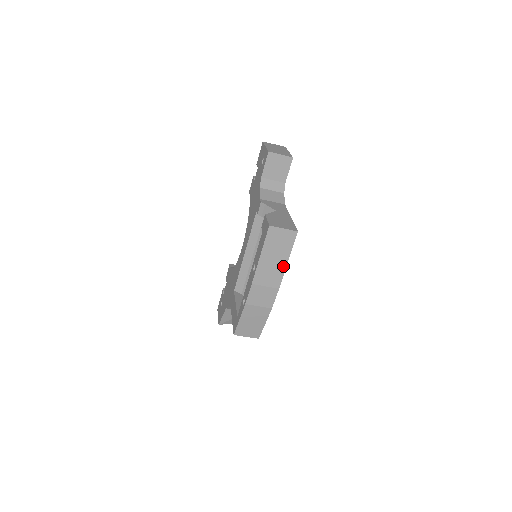
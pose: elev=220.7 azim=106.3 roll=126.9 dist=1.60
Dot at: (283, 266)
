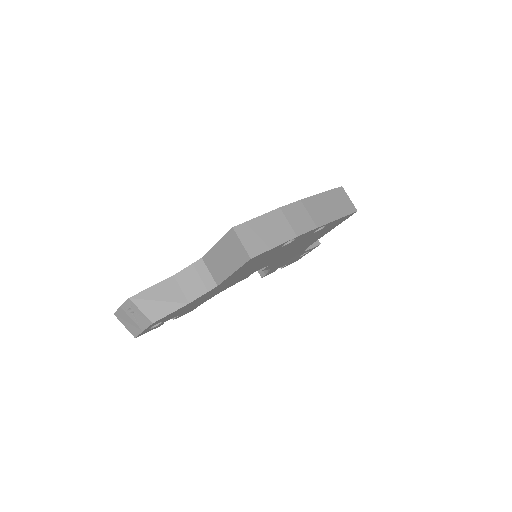
Dot at: (332, 218)
